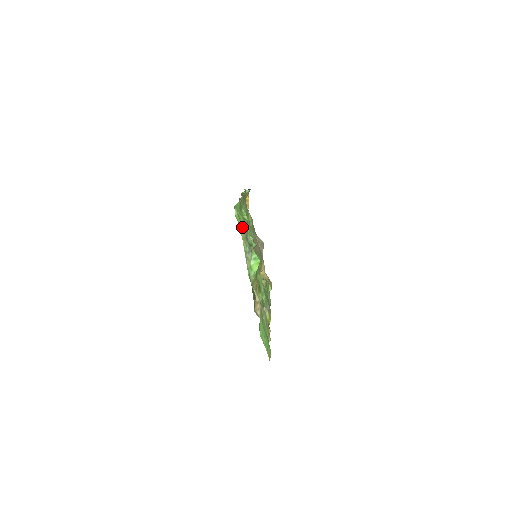
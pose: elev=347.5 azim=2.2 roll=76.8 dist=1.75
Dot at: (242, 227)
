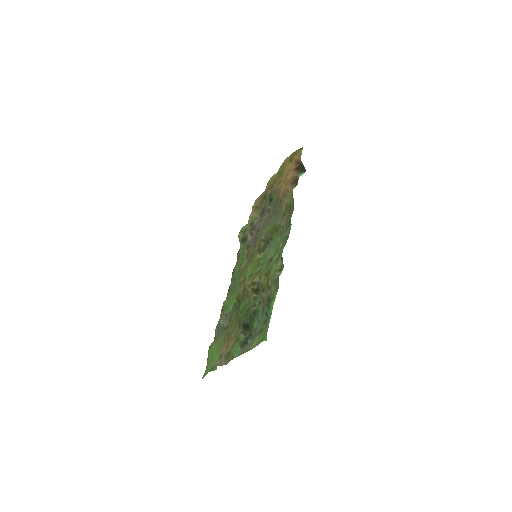
Dot at: occluded
